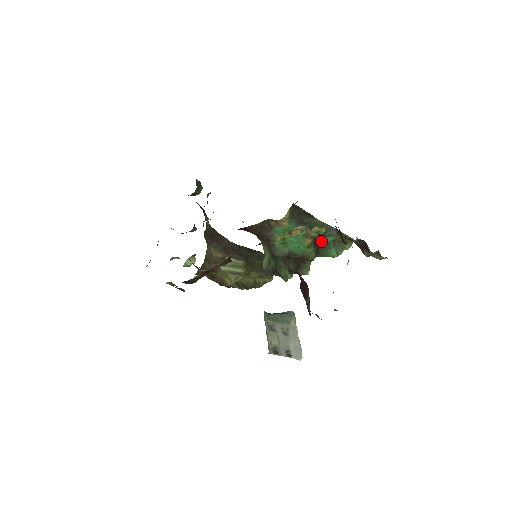
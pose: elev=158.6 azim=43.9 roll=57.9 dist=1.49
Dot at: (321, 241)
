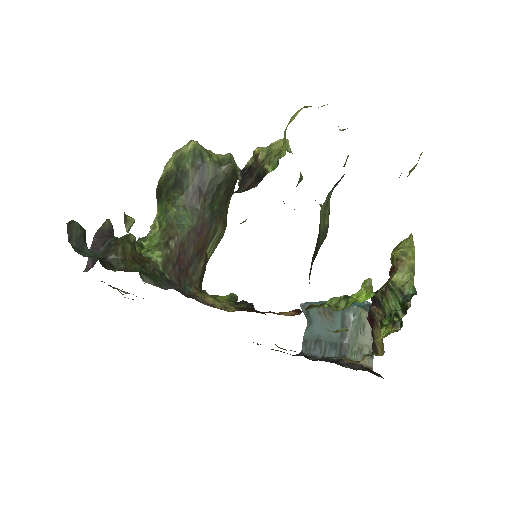
Dot at: occluded
